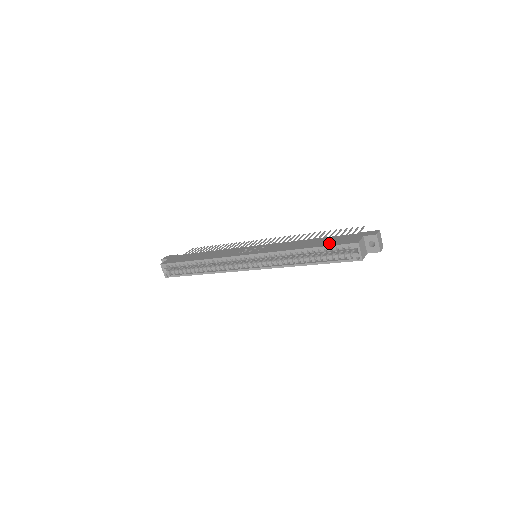
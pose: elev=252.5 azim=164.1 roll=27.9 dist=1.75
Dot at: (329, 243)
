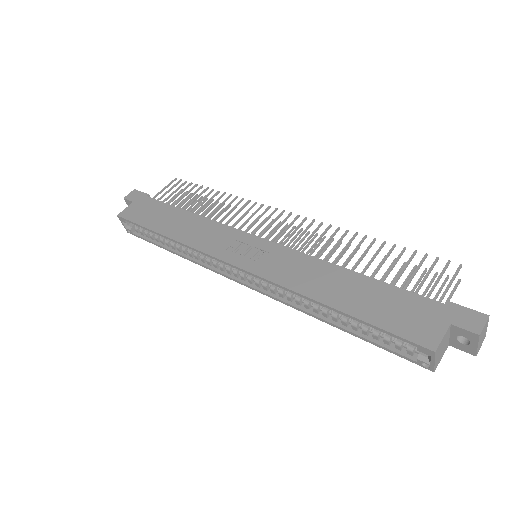
Dot at: (378, 315)
